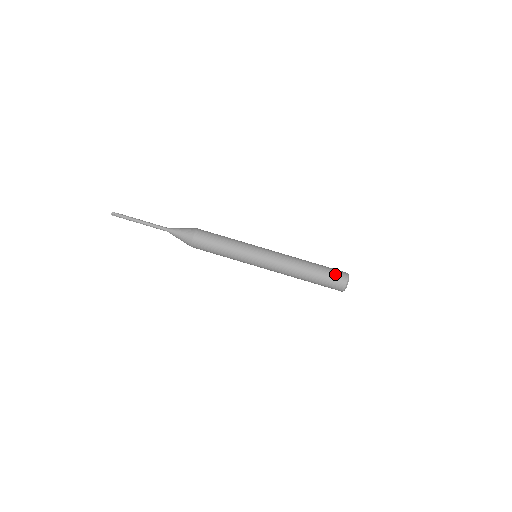
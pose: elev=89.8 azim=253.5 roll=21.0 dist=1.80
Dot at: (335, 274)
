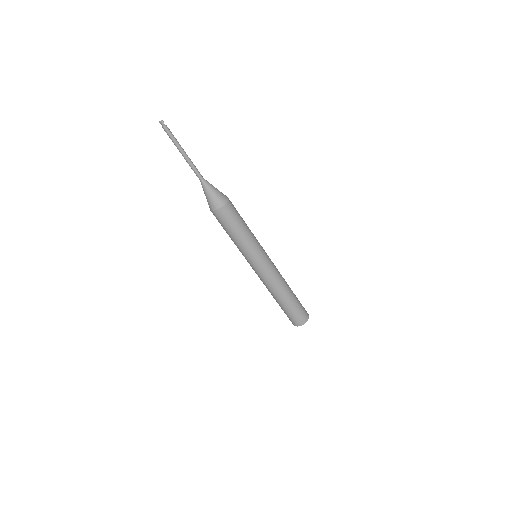
Dot at: (300, 314)
